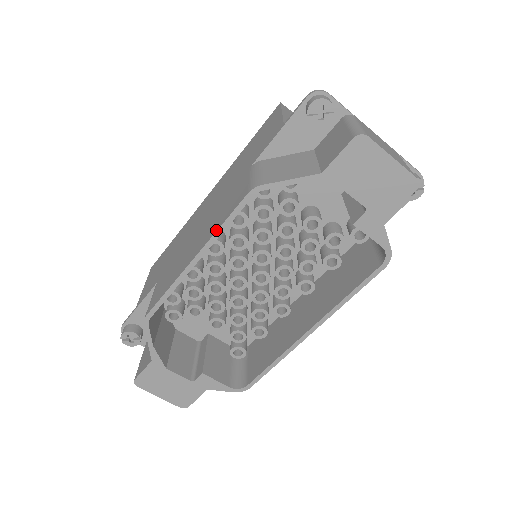
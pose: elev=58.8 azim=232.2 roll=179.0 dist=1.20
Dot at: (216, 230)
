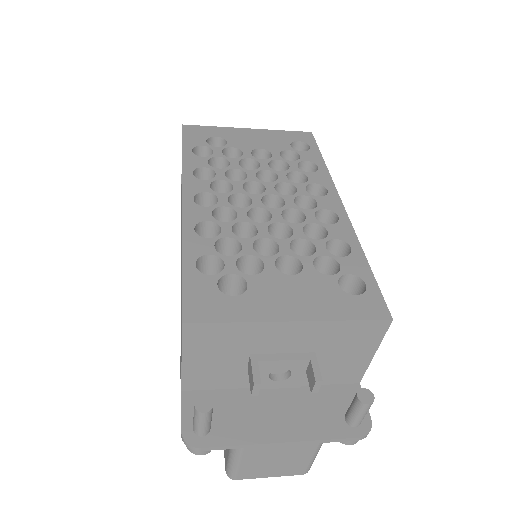
Dot at: occluded
